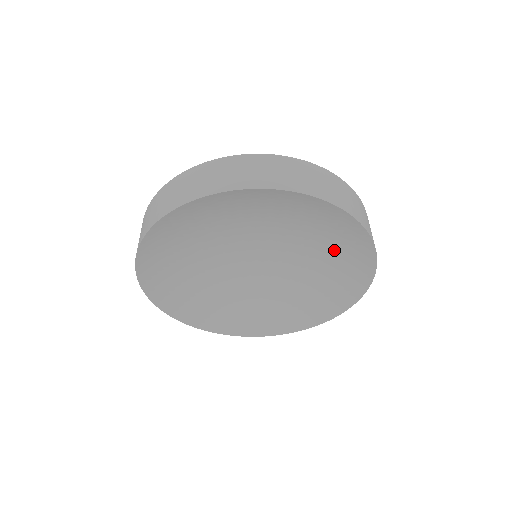
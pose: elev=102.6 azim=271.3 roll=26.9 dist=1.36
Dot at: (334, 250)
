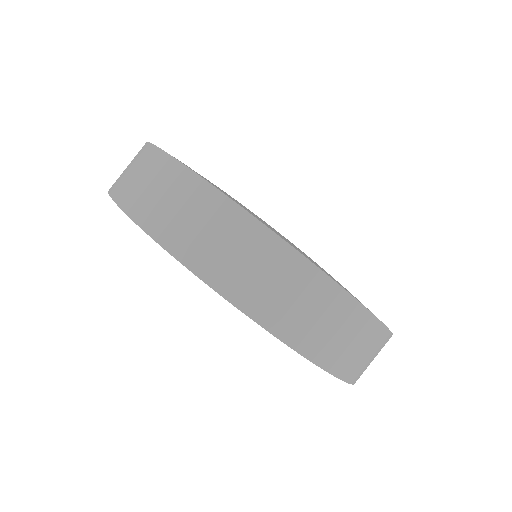
Dot at: occluded
